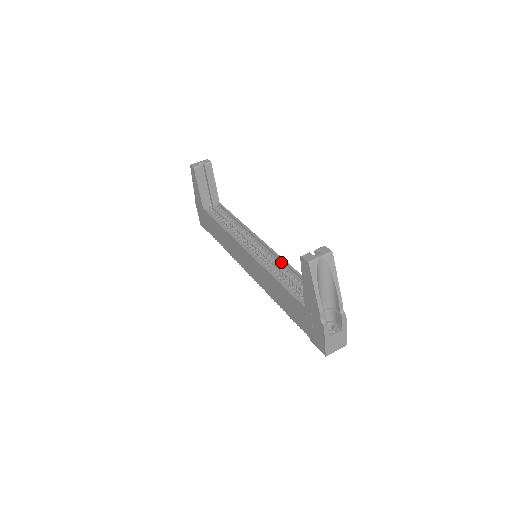
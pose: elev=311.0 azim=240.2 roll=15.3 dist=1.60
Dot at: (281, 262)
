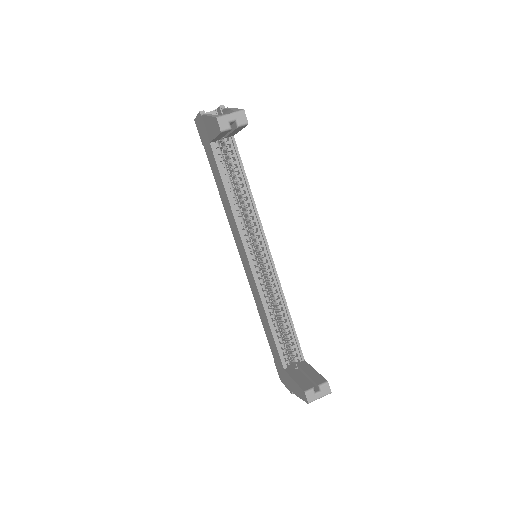
Dot at: (280, 294)
